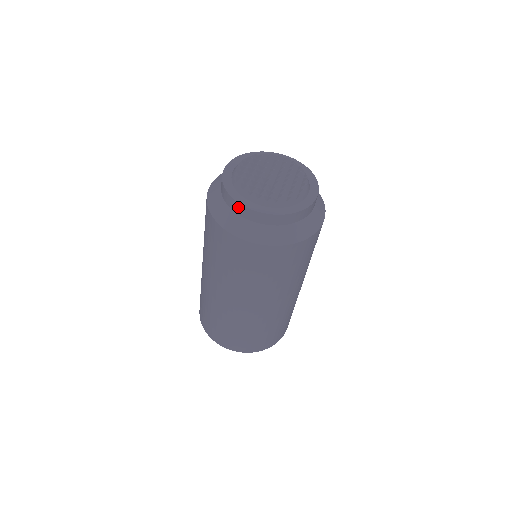
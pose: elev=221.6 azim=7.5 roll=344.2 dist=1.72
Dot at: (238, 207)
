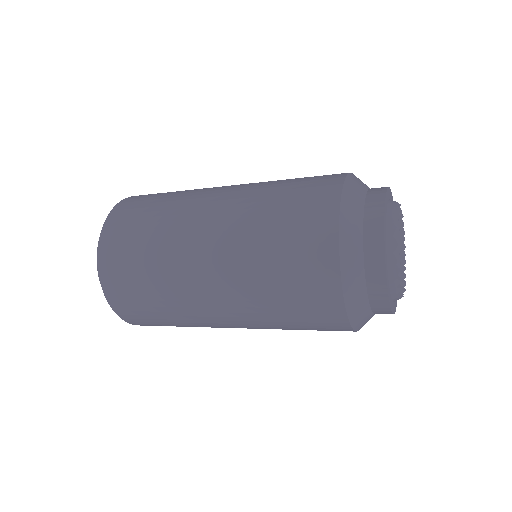
Dot at: (378, 269)
